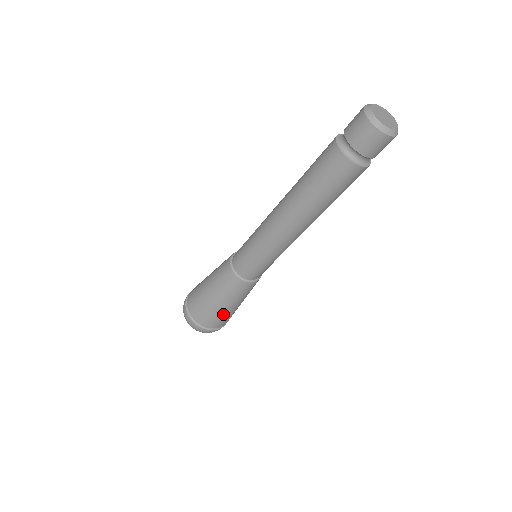
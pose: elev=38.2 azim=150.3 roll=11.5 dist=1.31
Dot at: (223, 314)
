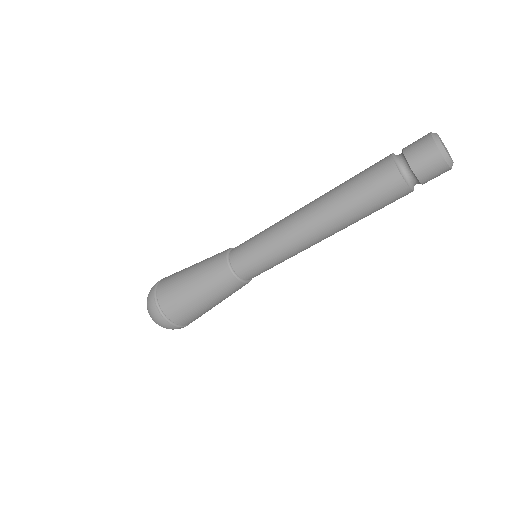
Dot at: (183, 297)
